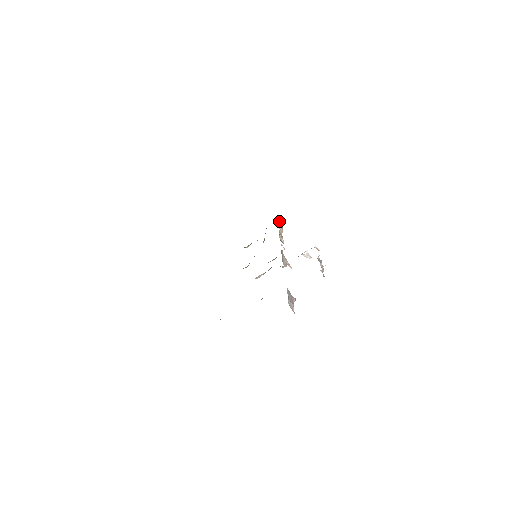
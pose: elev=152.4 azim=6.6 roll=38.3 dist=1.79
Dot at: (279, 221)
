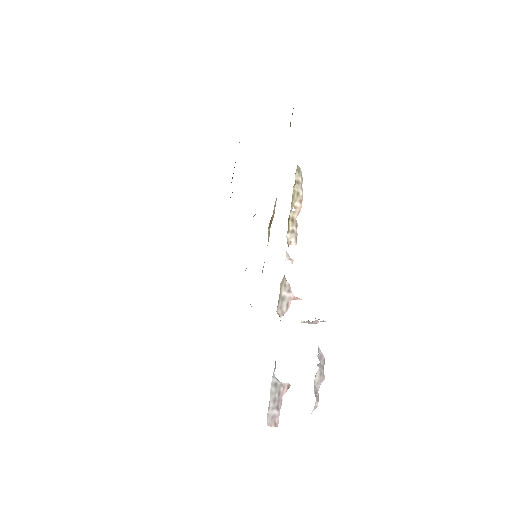
Dot at: (297, 182)
